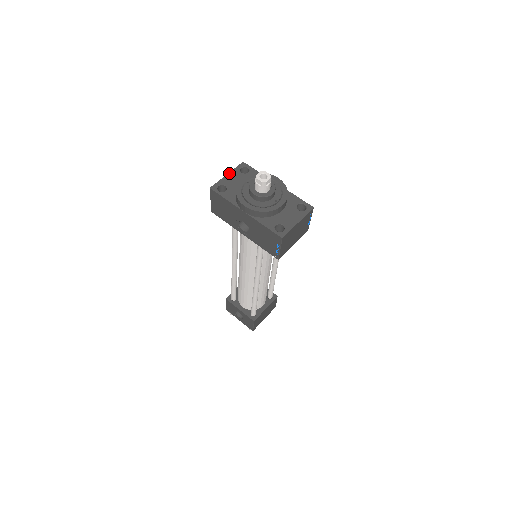
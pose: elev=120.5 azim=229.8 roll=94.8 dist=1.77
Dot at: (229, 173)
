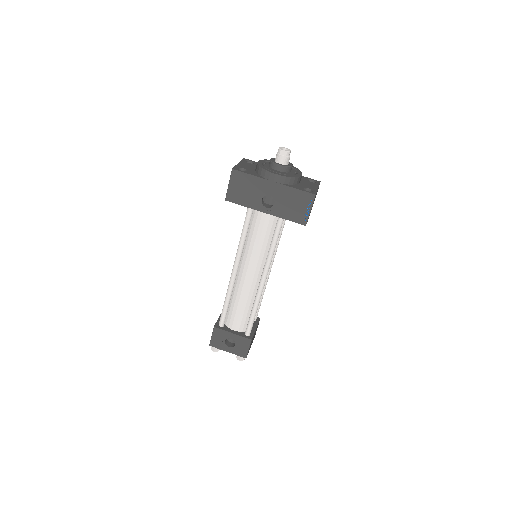
Dot at: (239, 162)
